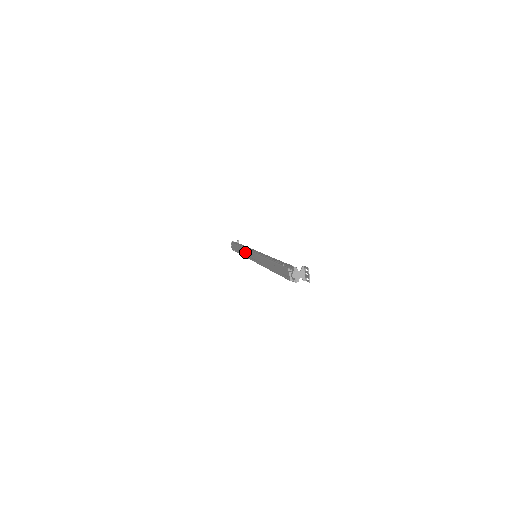
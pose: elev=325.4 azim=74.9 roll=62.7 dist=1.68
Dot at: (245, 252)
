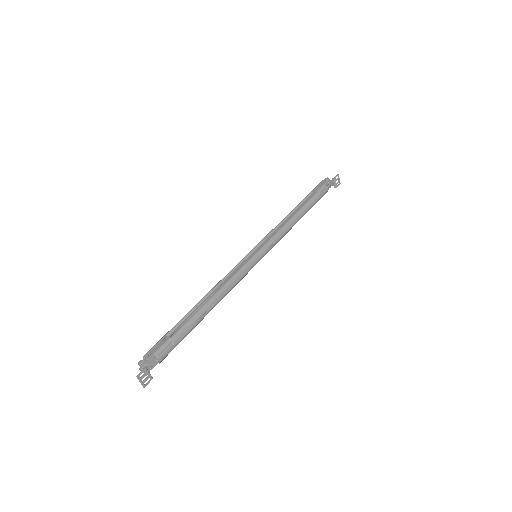
Dot at: occluded
